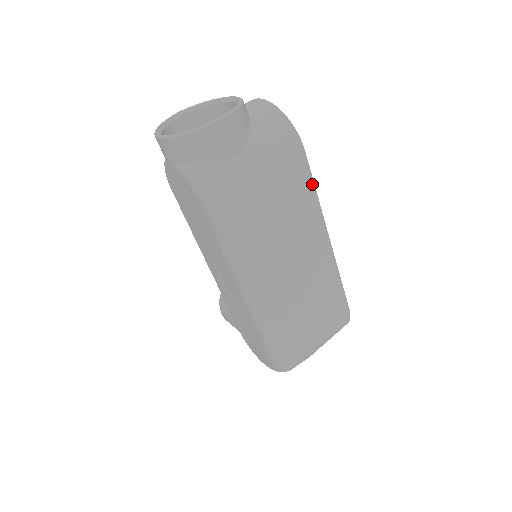
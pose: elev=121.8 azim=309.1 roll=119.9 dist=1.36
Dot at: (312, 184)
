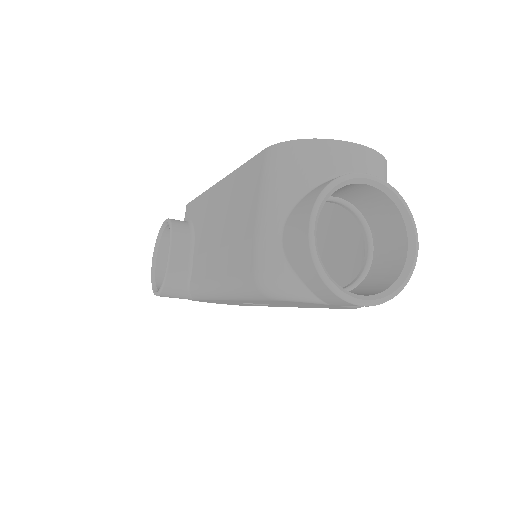
Dot at: occluded
